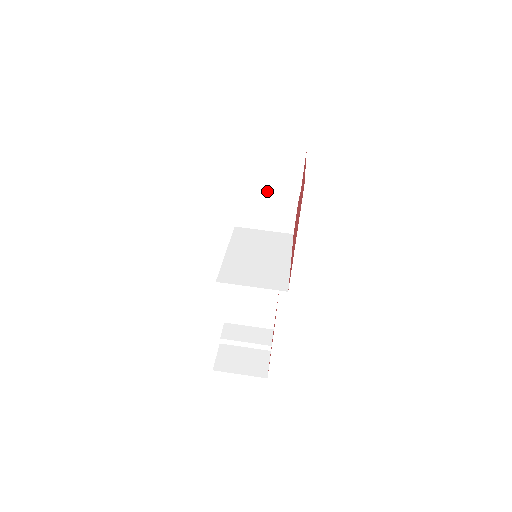
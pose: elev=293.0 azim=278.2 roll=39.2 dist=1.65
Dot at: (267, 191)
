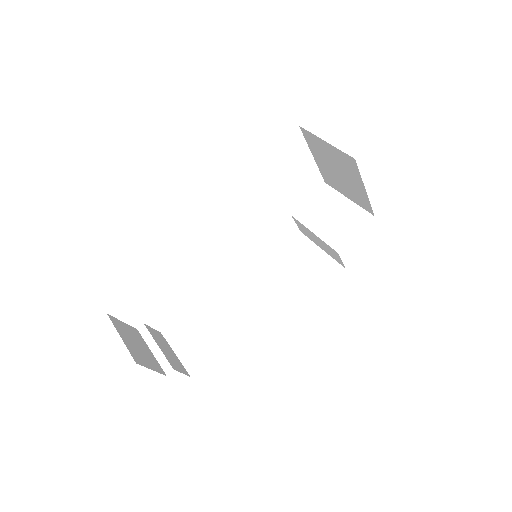
Dot at: (314, 233)
